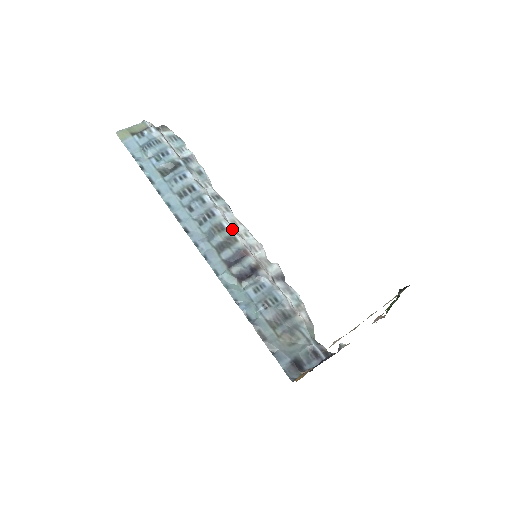
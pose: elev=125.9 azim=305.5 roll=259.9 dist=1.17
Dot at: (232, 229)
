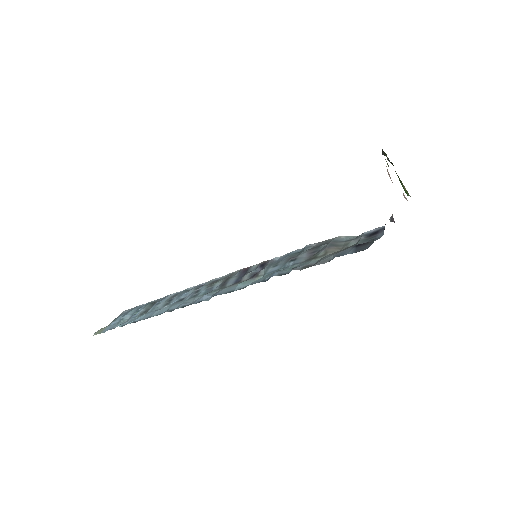
Dot at: (226, 275)
